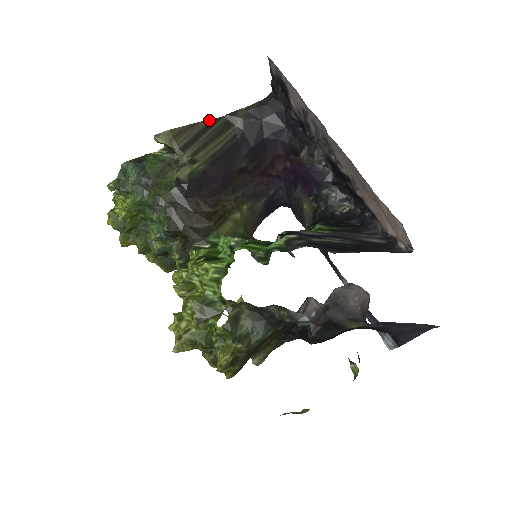
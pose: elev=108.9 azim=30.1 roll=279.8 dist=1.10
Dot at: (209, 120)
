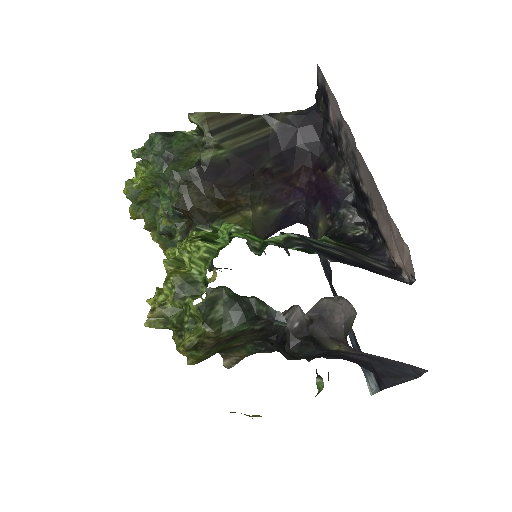
Dot at: (246, 114)
